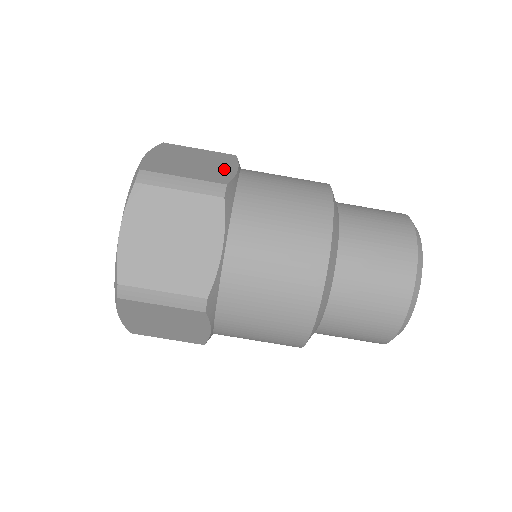
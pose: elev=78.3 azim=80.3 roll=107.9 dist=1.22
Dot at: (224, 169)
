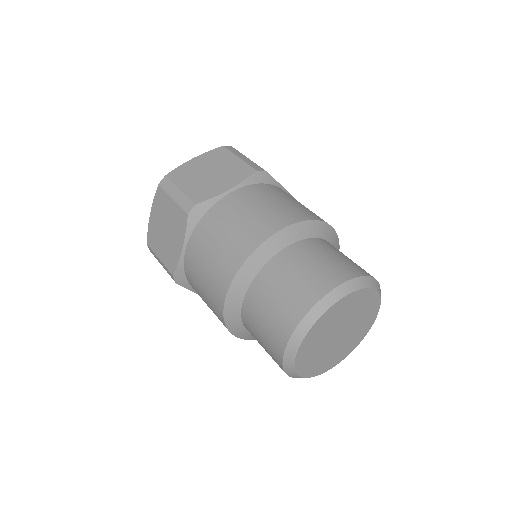
Dot at: occluded
